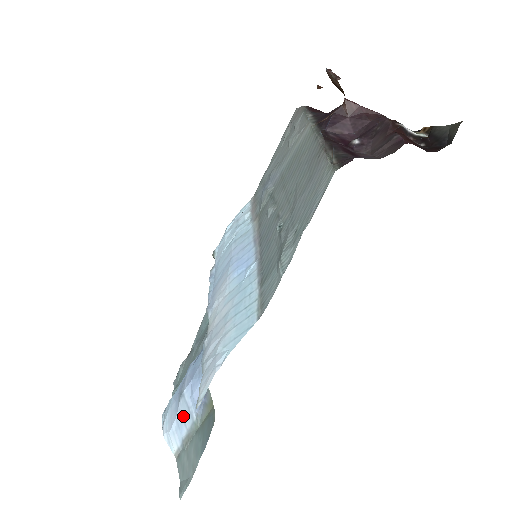
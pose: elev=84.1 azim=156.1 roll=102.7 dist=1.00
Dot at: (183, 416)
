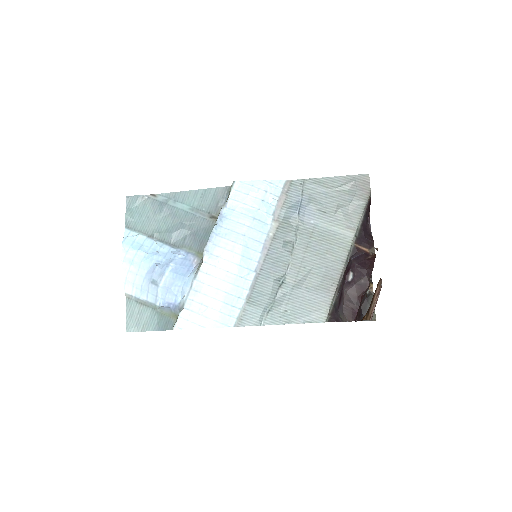
Dot at: (149, 293)
